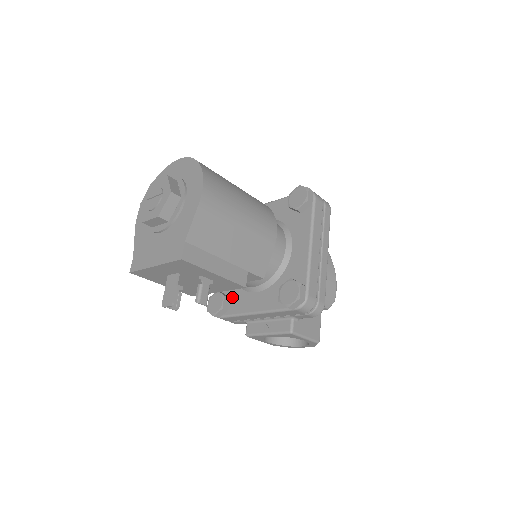
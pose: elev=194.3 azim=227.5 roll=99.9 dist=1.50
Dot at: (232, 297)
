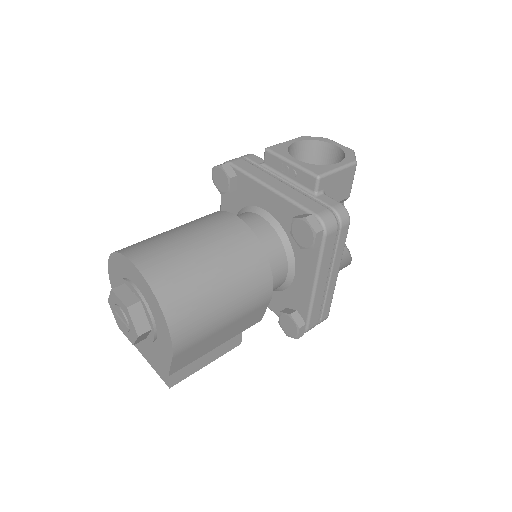
Dot at: occluded
